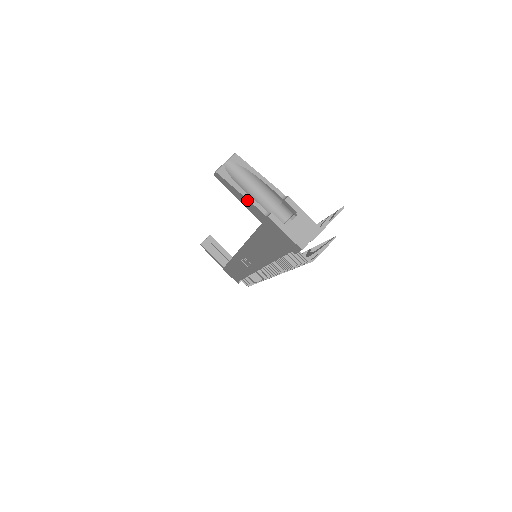
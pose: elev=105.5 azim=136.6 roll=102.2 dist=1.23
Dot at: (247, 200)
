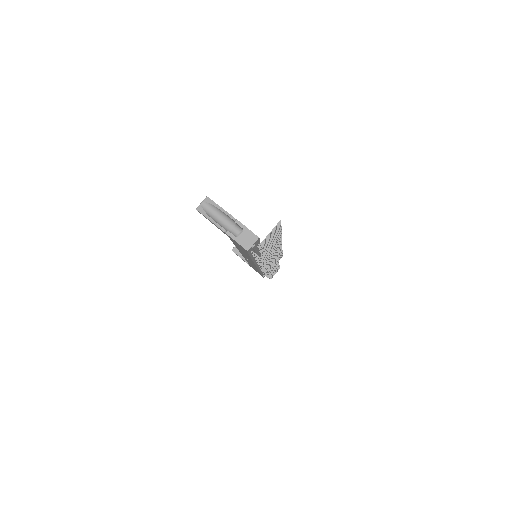
Dot at: (214, 224)
